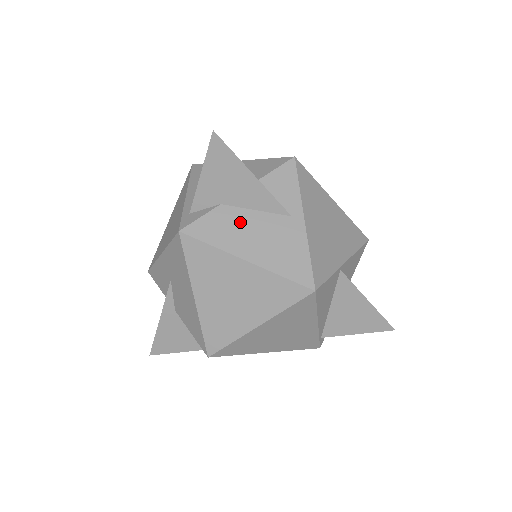
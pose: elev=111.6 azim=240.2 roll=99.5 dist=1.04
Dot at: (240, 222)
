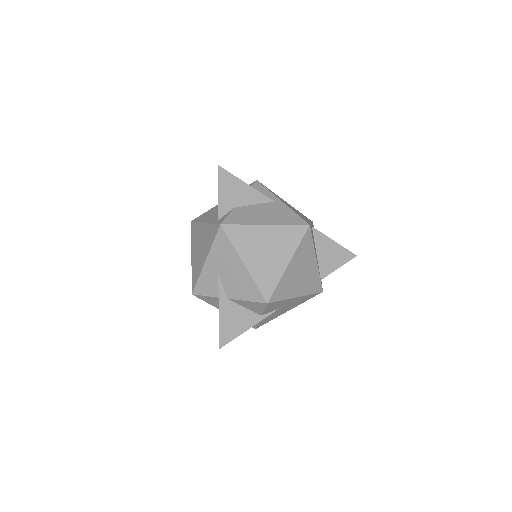
Dot at: (250, 211)
